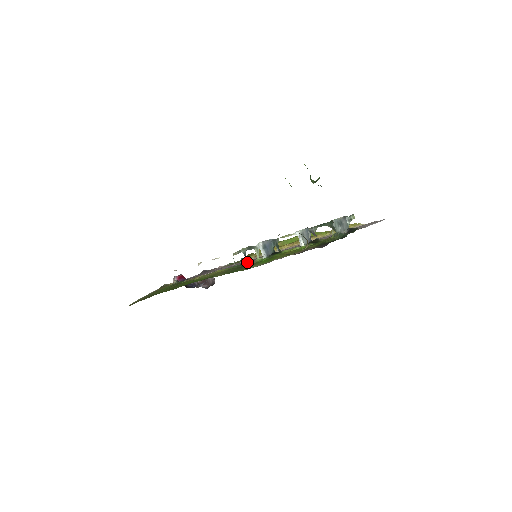
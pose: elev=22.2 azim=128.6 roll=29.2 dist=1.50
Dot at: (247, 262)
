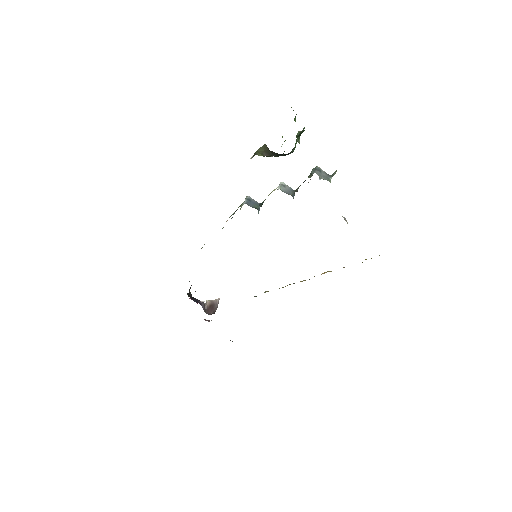
Dot at: occluded
